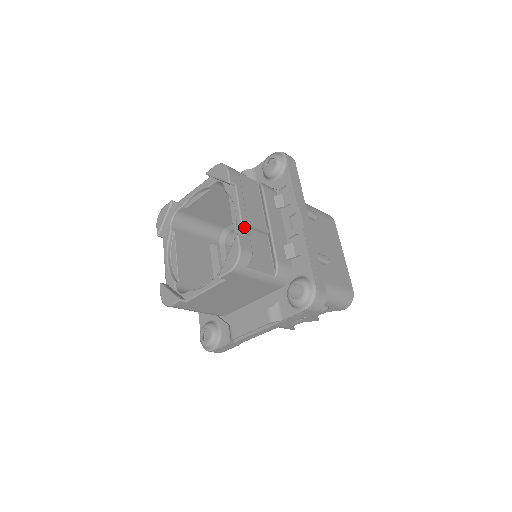
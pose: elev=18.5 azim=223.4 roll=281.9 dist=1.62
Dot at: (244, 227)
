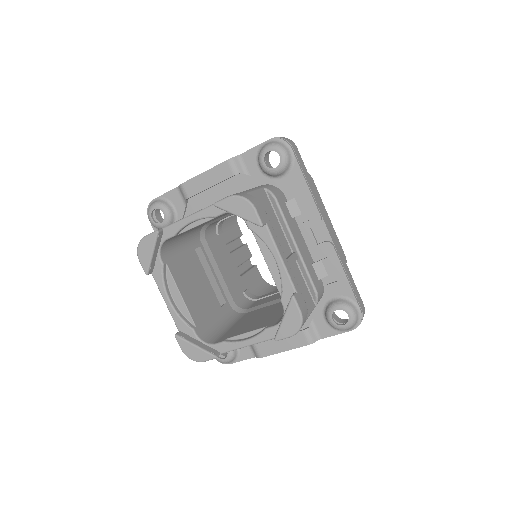
Dot at: (292, 279)
